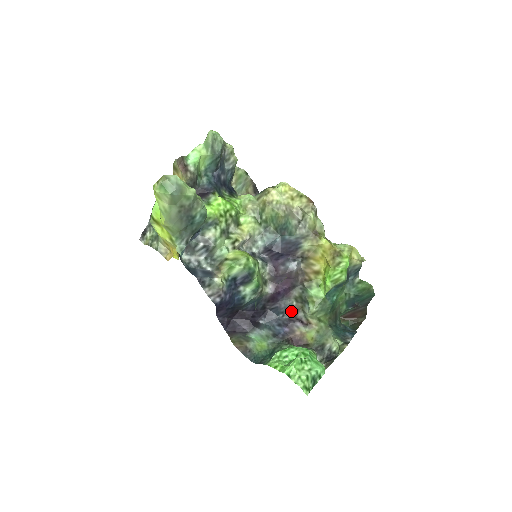
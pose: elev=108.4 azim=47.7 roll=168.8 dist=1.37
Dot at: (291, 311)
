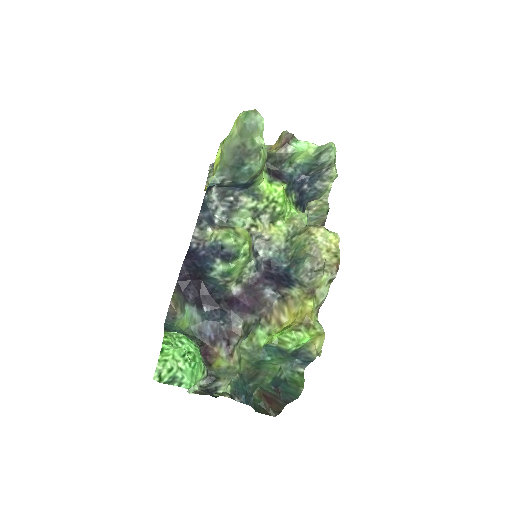
Dot at: (231, 328)
